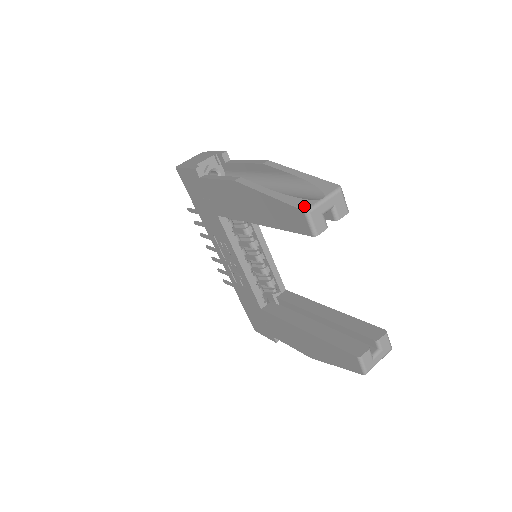
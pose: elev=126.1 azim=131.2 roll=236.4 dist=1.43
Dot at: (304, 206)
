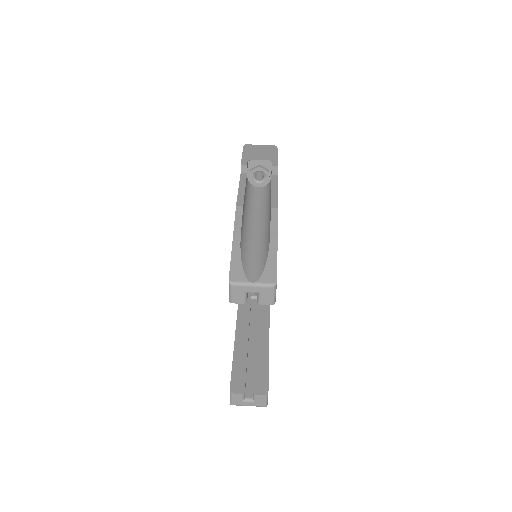
Dot at: (234, 277)
